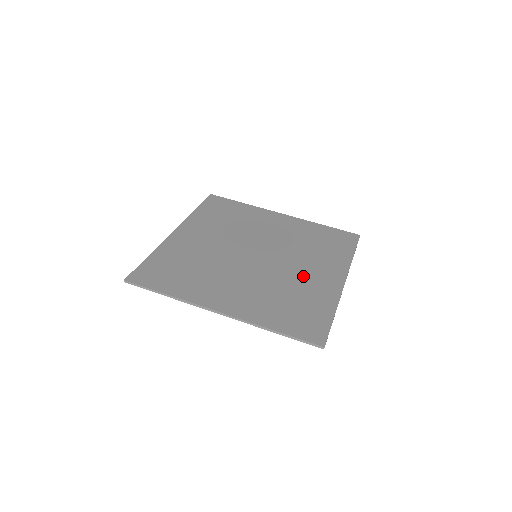
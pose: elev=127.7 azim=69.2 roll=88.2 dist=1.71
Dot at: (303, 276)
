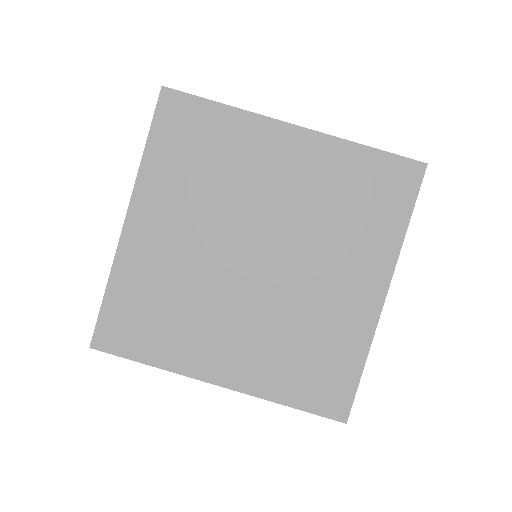
Dot at: (325, 295)
